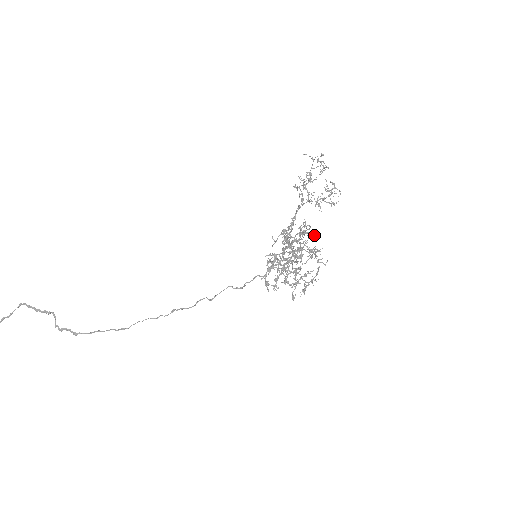
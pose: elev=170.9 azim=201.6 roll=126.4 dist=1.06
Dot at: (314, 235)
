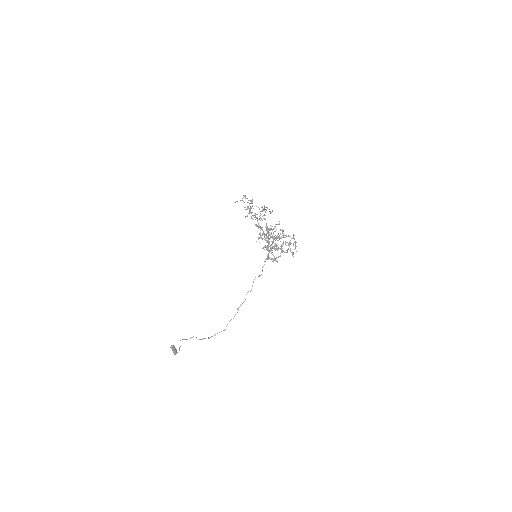
Dot at: occluded
